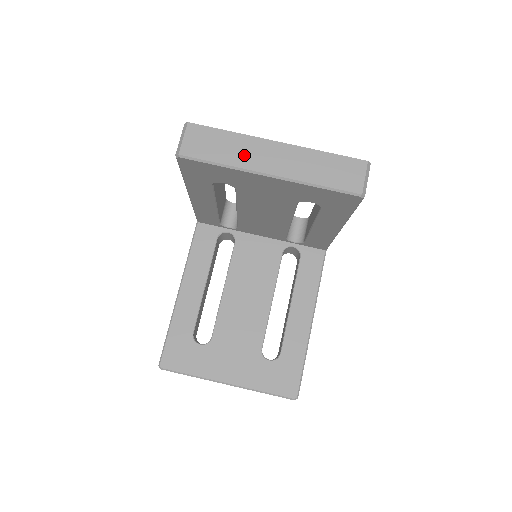
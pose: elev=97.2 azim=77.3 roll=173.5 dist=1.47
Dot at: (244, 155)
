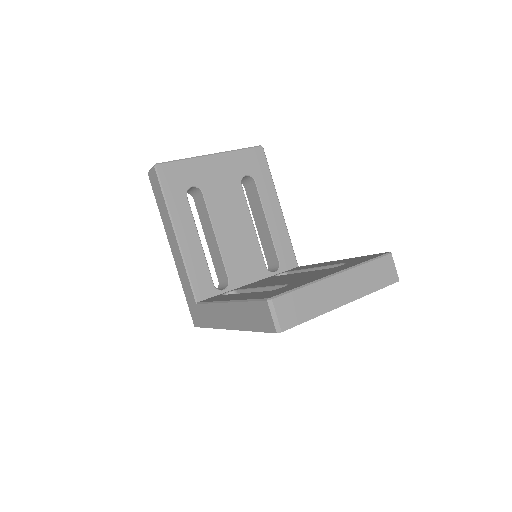
Dot at: occluded
